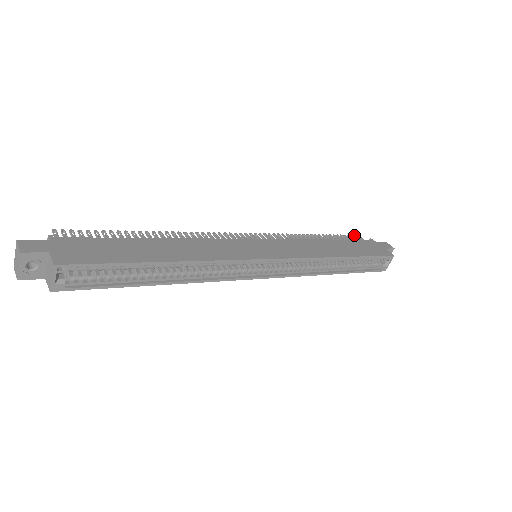
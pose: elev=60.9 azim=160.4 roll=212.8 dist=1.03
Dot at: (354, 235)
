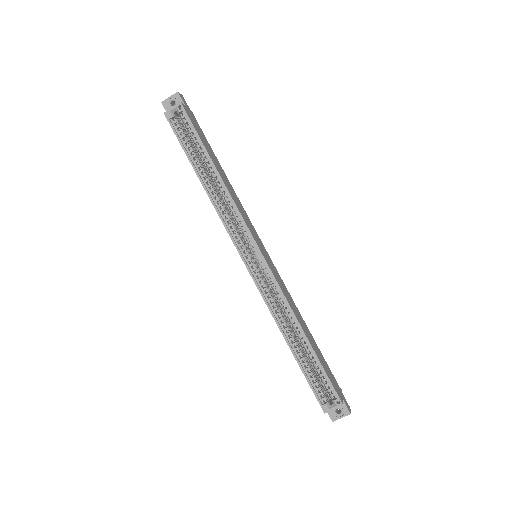
Dot at: occluded
